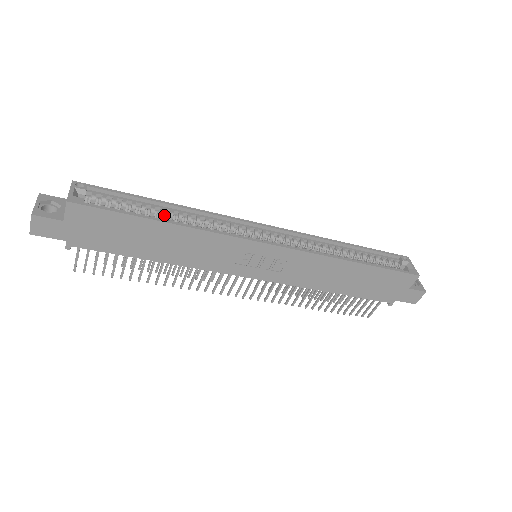
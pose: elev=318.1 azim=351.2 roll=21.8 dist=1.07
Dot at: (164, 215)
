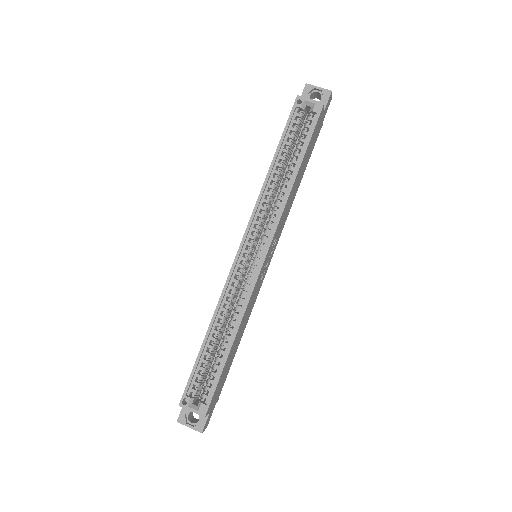
Dot at: (217, 338)
